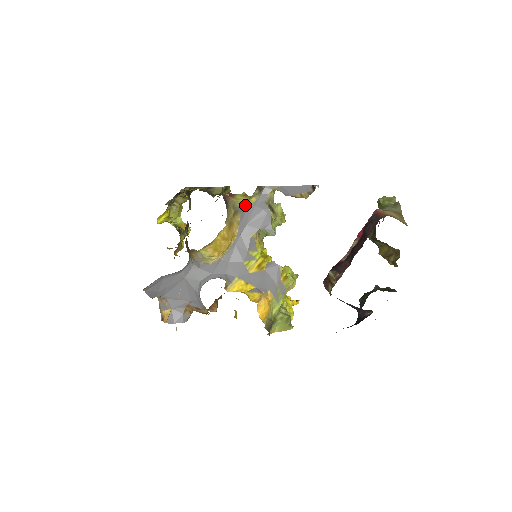
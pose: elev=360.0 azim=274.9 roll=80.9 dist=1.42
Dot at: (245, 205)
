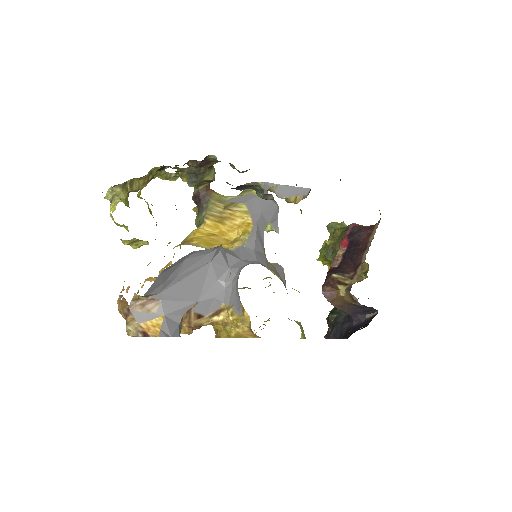
Dot at: (247, 196)
